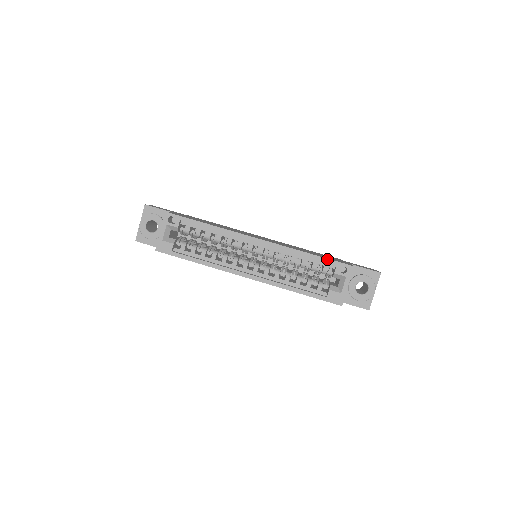
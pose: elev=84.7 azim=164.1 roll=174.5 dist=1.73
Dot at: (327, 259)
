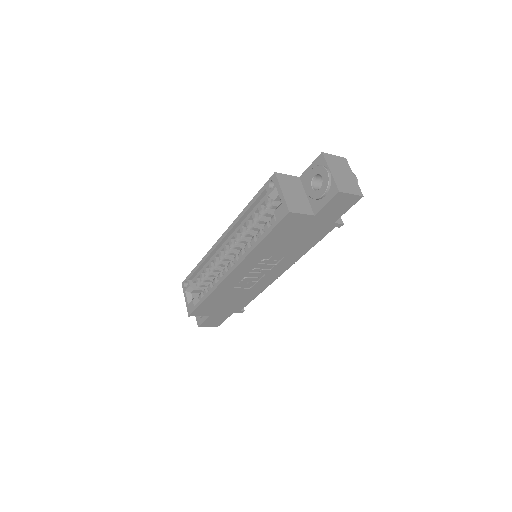
Dot at: (258, 193)
